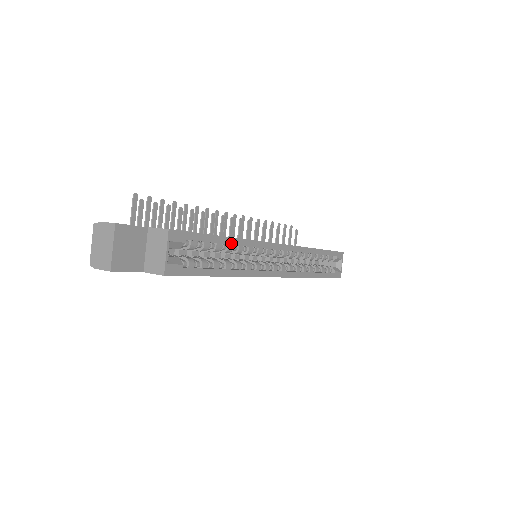
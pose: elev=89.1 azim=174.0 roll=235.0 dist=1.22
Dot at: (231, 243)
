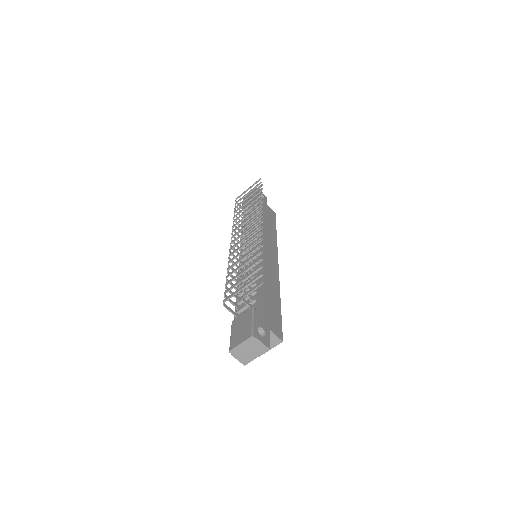
Dot at: occluded
